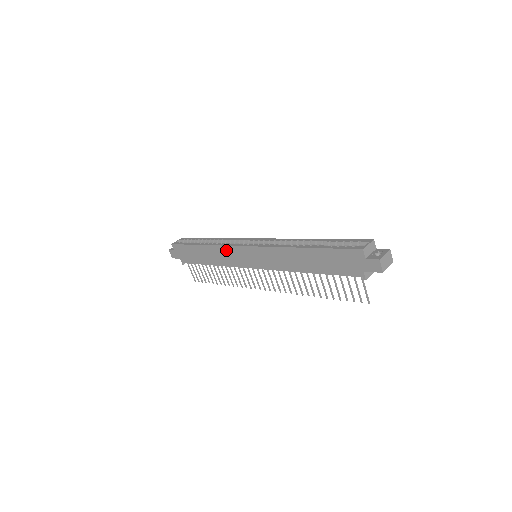
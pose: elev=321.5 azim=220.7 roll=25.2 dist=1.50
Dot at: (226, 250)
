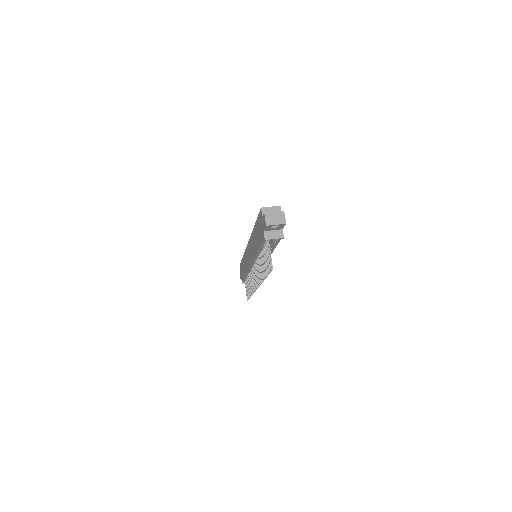
Dot at: occluded
